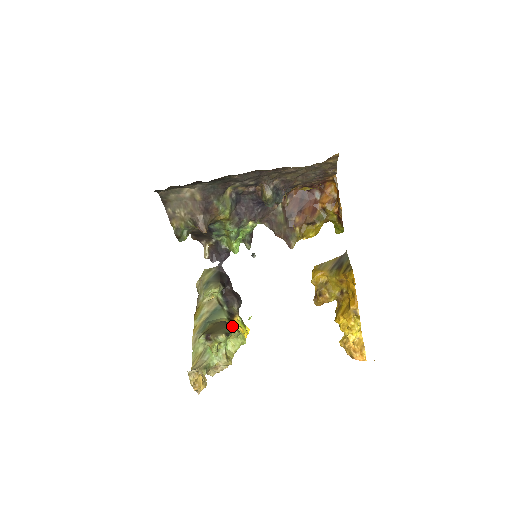
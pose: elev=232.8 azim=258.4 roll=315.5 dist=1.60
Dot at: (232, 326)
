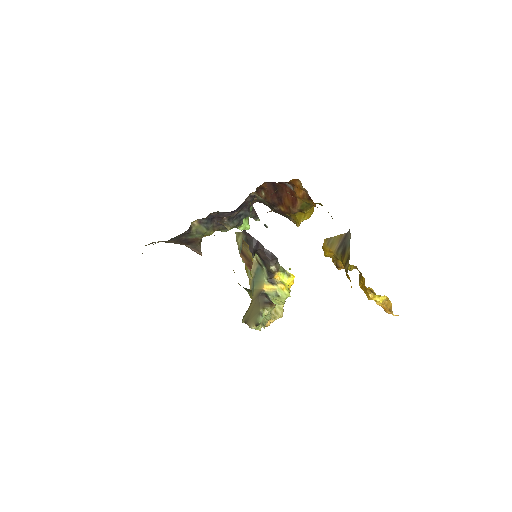
Dot at: (264, 307)
